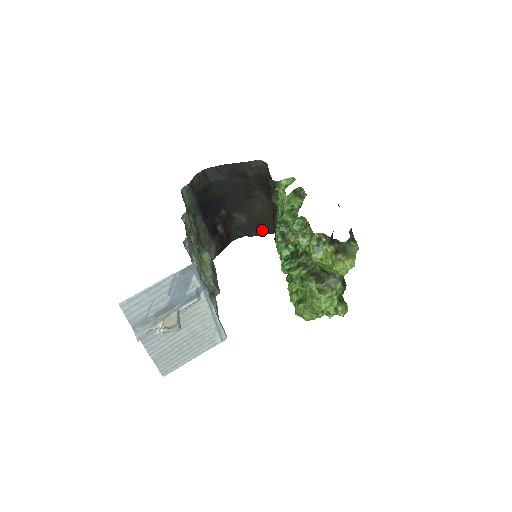
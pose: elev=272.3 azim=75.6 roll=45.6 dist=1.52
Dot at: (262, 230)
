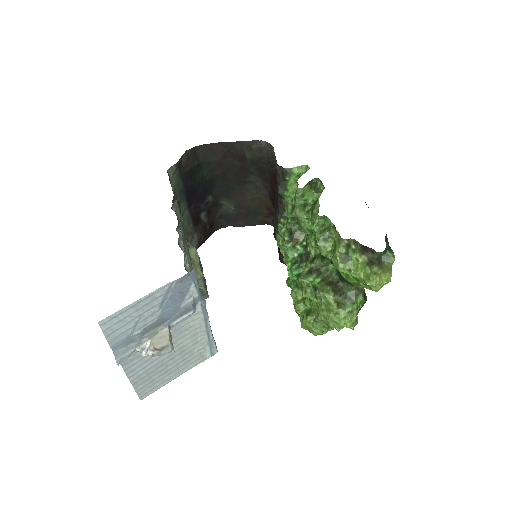
Dot at: (251, 220)
